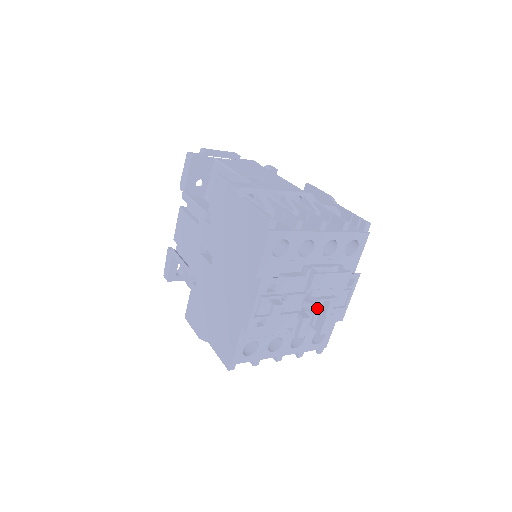
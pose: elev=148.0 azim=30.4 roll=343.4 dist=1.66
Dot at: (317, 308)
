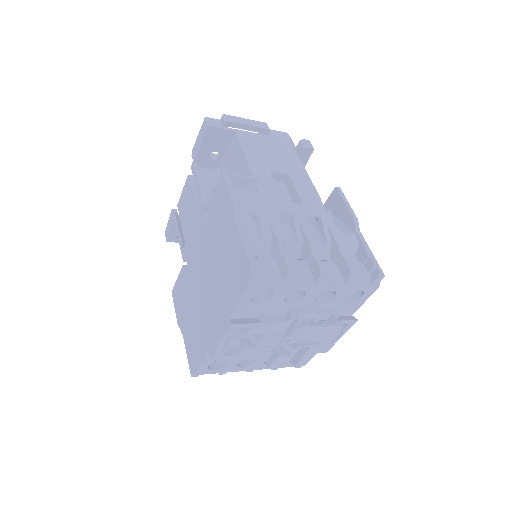
Dot at: (294, 351)
